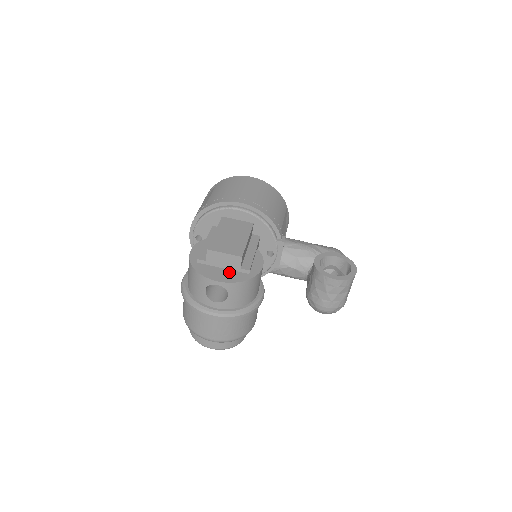
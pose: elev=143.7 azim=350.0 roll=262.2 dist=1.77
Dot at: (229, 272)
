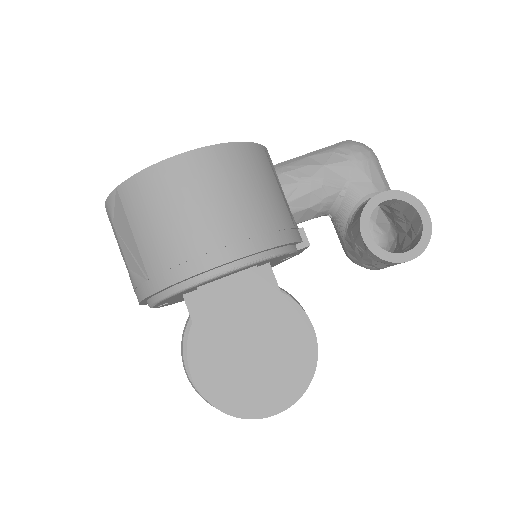
Dot at: (278, 382)
